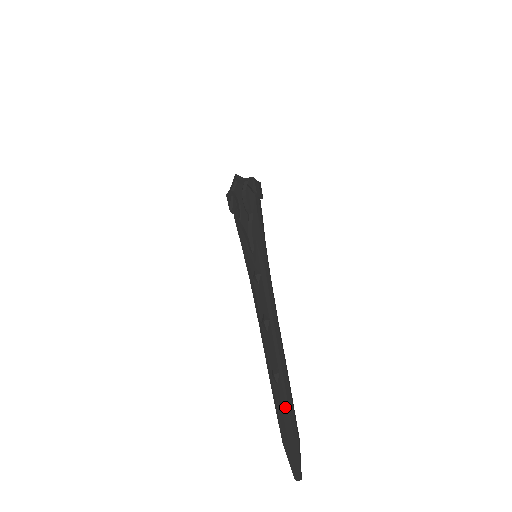
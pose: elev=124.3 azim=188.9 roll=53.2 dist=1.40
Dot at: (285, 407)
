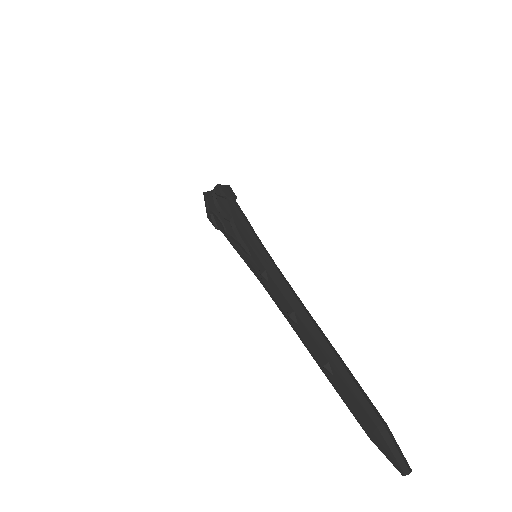
Dot at: (352, 396)
